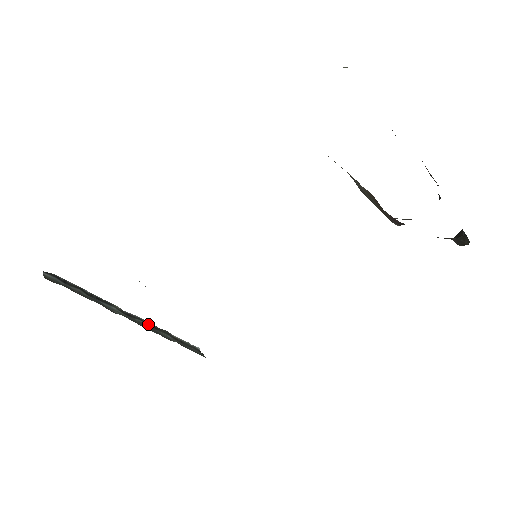
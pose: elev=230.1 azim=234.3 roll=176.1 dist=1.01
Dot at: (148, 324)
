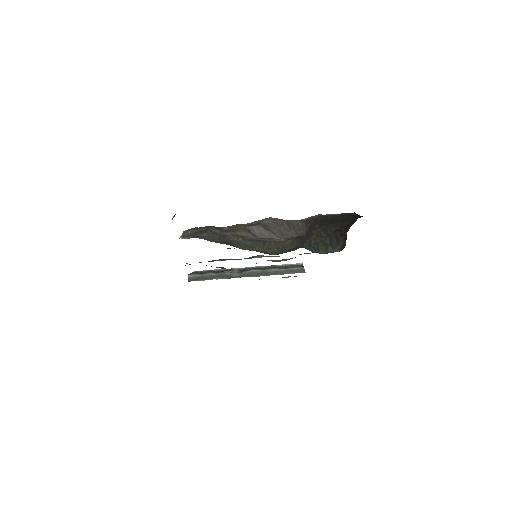
Dot at: (259, 269)
